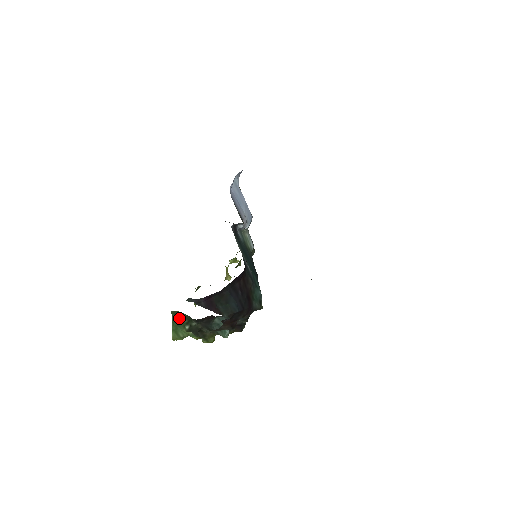
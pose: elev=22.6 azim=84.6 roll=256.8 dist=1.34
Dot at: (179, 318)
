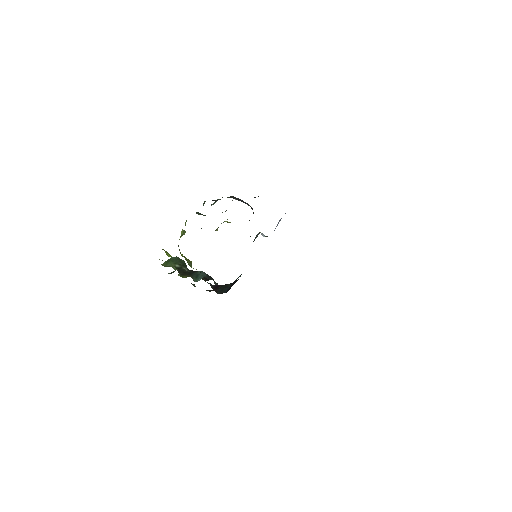
Dot at: (178, 260)
